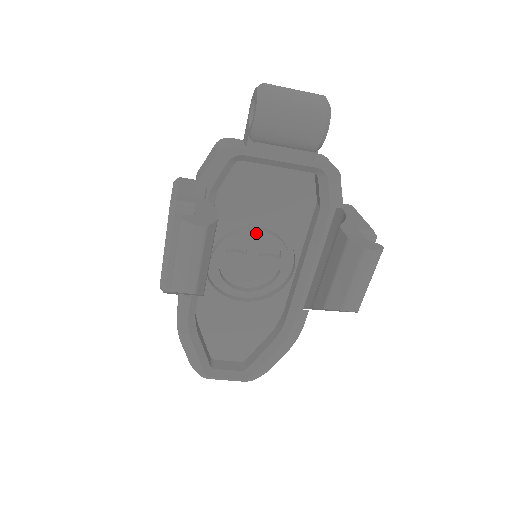
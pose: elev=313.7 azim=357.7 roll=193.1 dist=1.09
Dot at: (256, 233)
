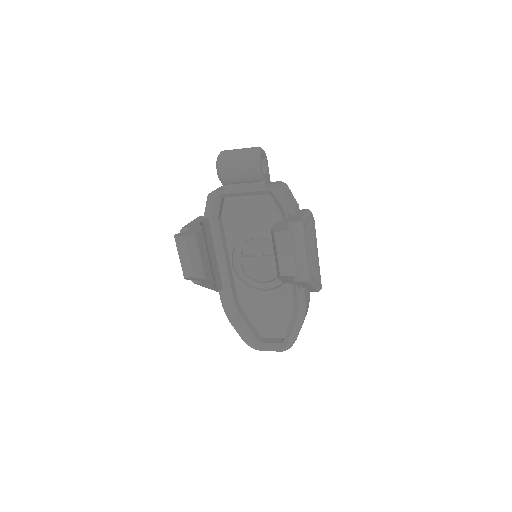
Dot at: (255, 241)
